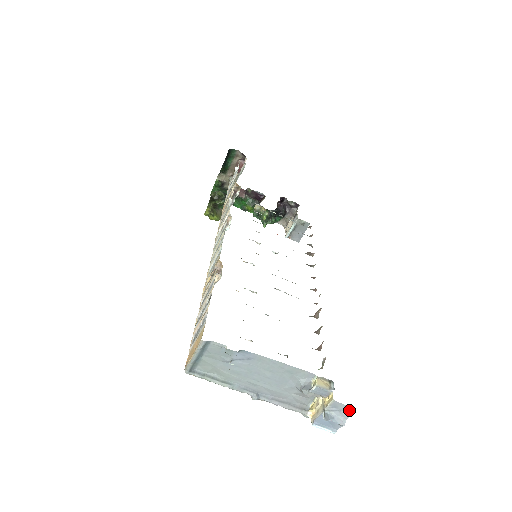
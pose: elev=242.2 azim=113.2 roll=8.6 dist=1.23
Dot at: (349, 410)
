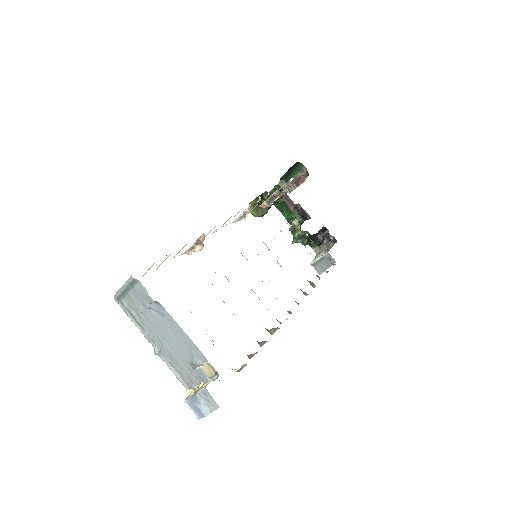
Dot at: (215, 405)
